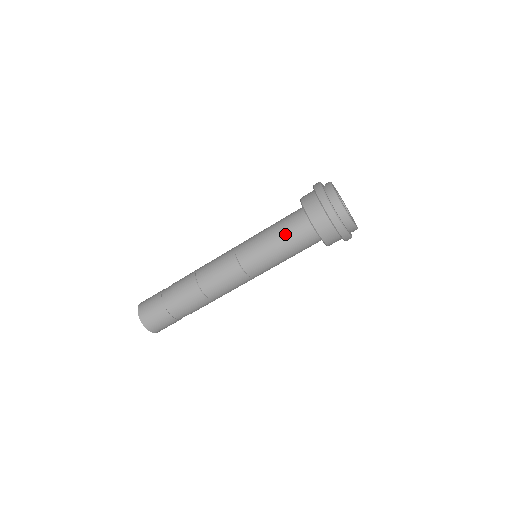
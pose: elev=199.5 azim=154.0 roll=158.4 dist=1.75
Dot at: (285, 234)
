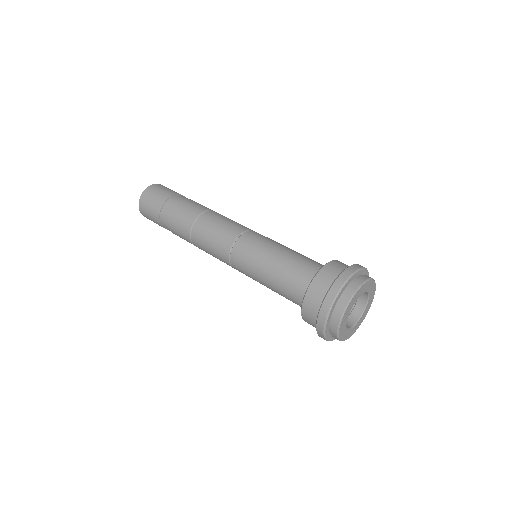
Dot at: (297, 256)
